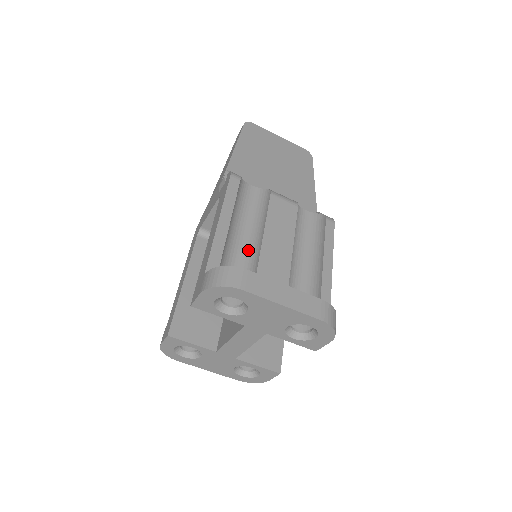
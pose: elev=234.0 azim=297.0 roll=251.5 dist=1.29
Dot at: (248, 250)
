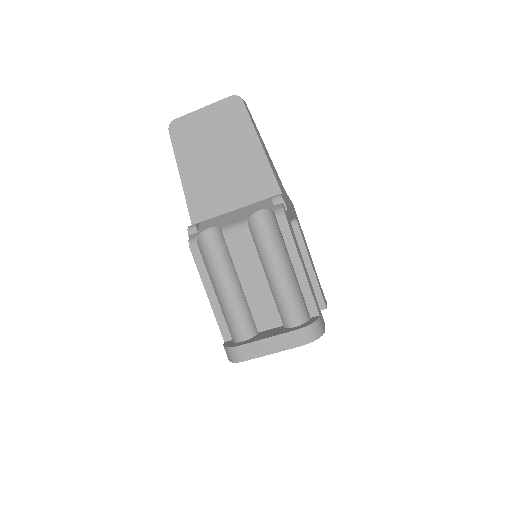
Dot at: (240, 291)
